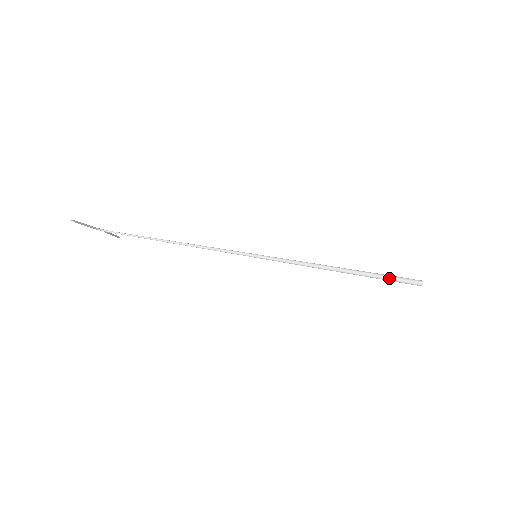
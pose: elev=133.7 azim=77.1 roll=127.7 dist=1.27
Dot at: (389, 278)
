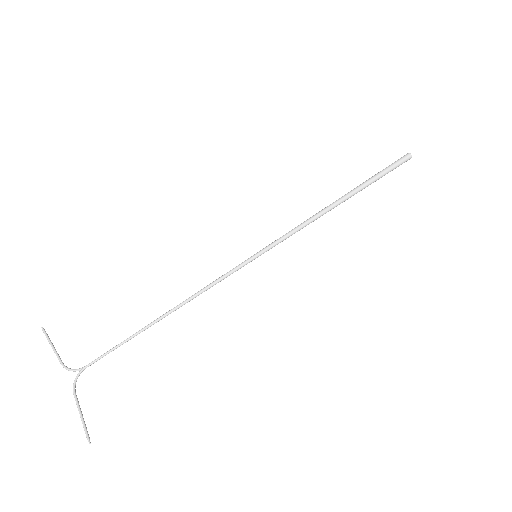
Dot at: occluded
